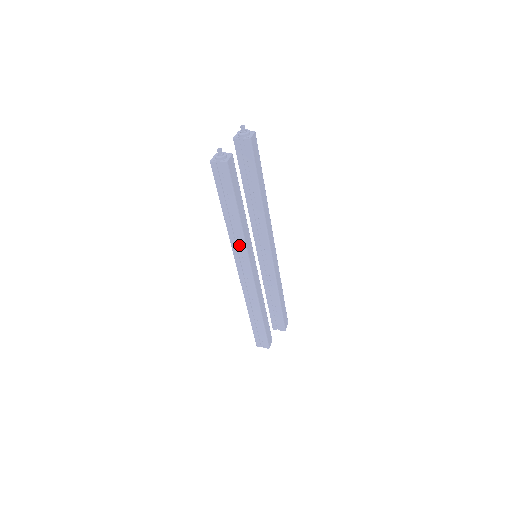
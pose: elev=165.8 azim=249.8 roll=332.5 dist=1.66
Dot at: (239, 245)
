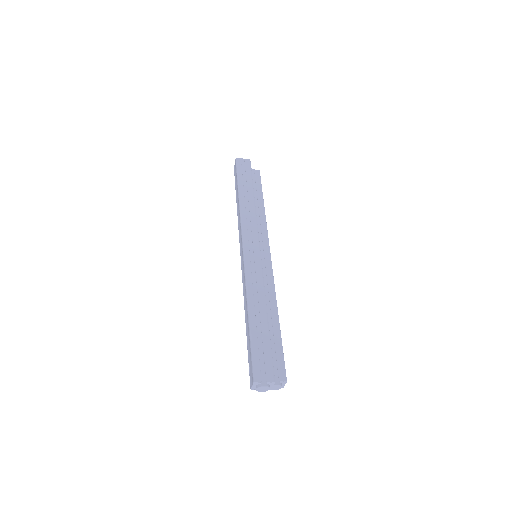
Dot at: (248, 223)
